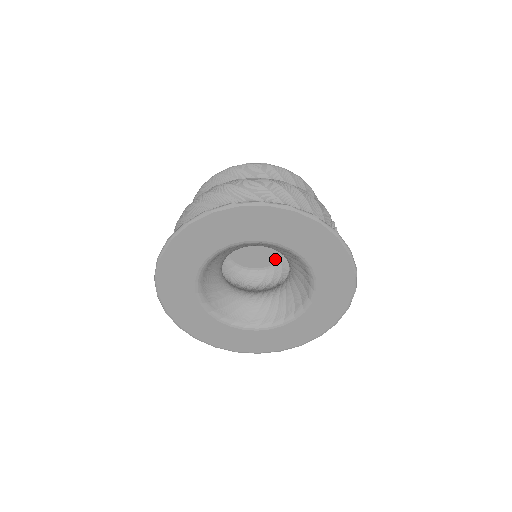
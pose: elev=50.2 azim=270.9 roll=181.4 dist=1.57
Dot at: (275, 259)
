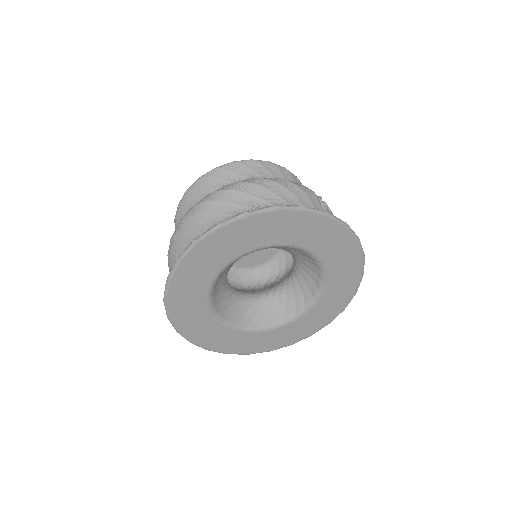
Dot at: (275, 250)
